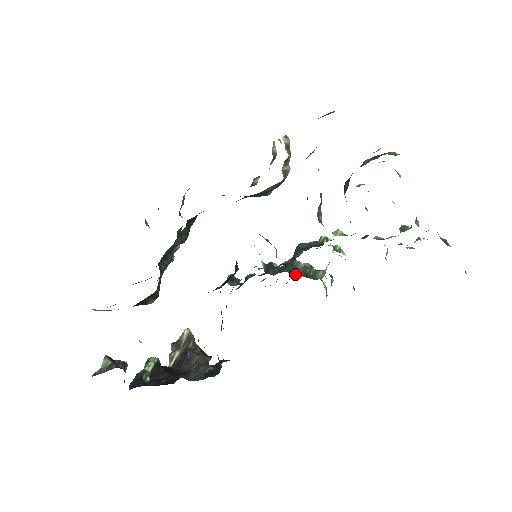
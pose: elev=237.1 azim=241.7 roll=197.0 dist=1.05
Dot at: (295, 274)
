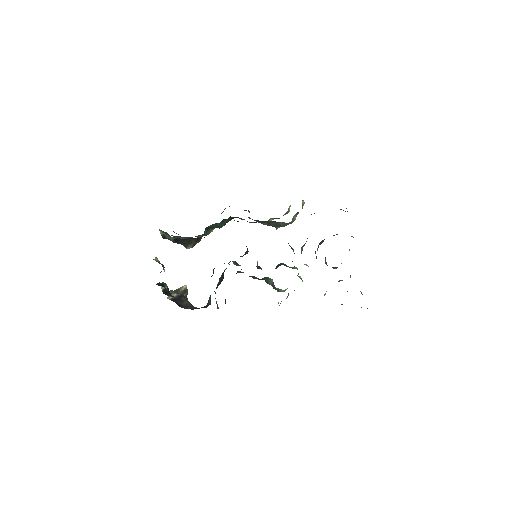
Dot at: (268, 283)
